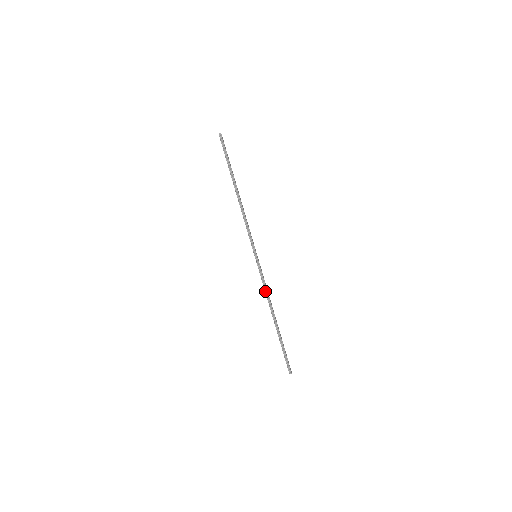
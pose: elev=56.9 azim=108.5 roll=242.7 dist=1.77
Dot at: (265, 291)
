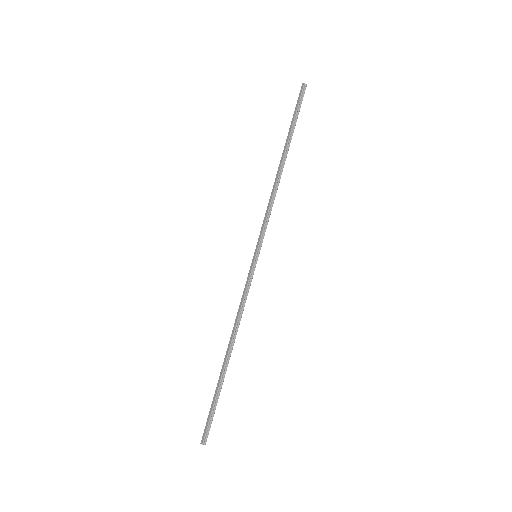
Dot at: (241, 309)
